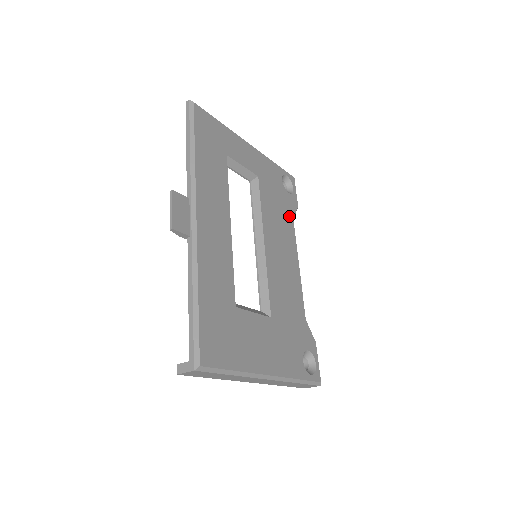
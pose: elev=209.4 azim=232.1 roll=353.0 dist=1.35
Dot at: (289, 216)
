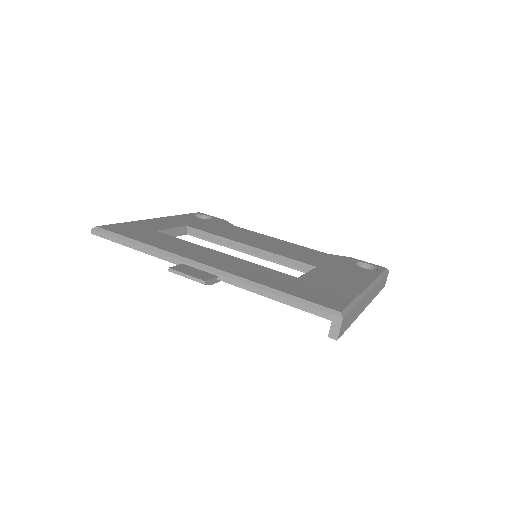
Dot at: (231, 227)
